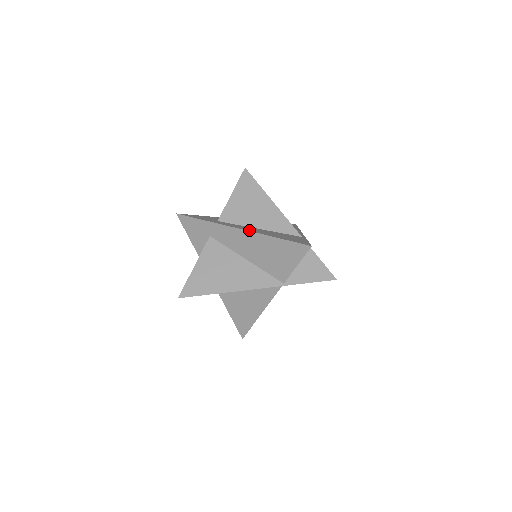
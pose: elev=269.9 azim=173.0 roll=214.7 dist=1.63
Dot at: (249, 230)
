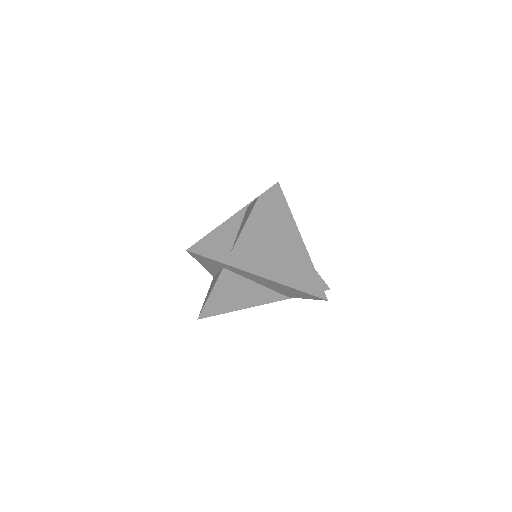
Dot at: (269, 277)
